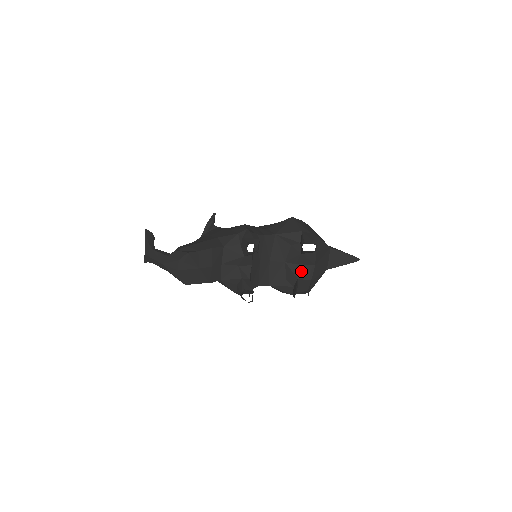
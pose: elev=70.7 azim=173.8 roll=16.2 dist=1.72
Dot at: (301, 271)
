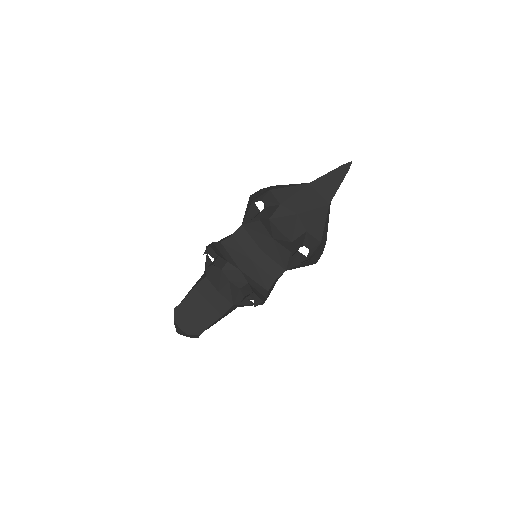
Dot at: (289, 233)
